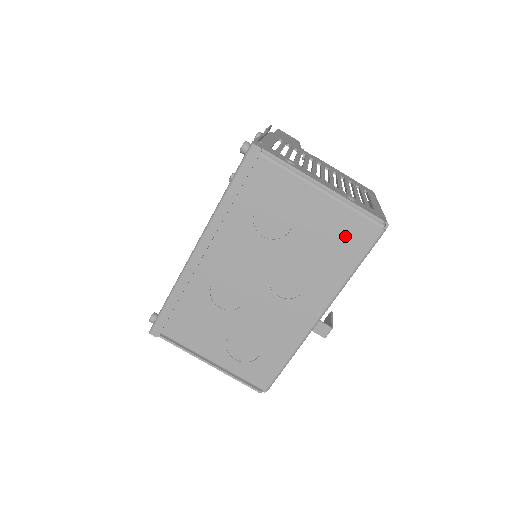
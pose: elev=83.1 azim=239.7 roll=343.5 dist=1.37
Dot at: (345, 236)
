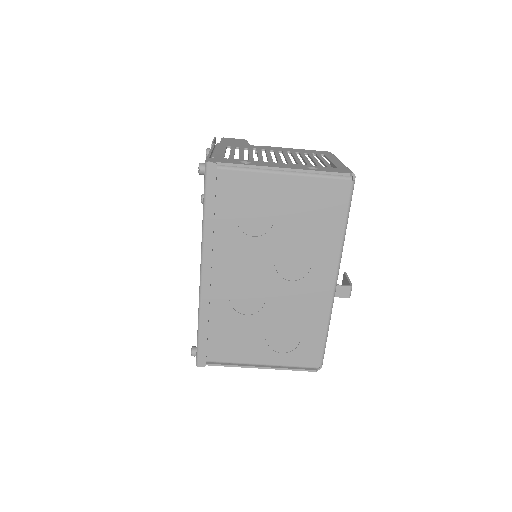
Dot at: (323, 202)
